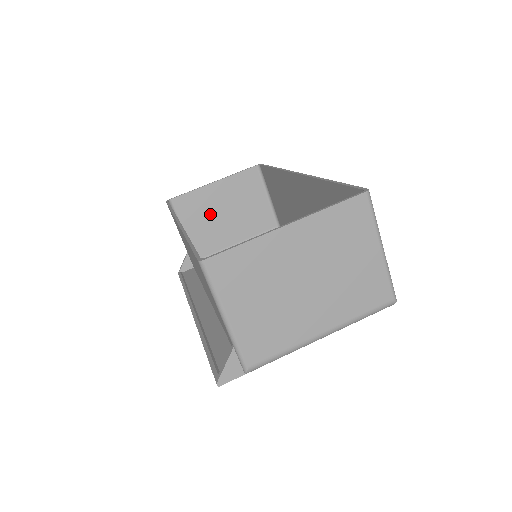
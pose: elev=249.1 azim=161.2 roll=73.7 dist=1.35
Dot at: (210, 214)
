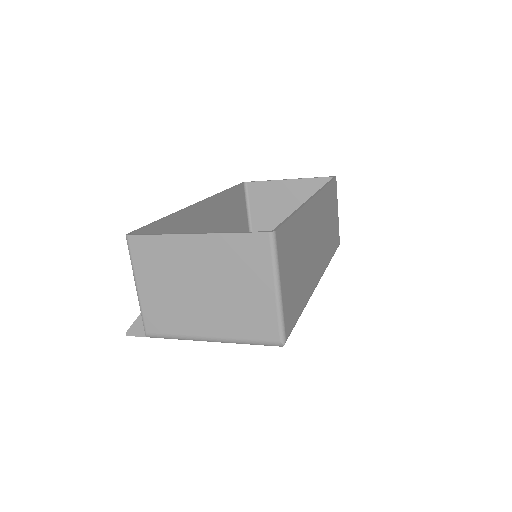
Dot at: (276, 207)
